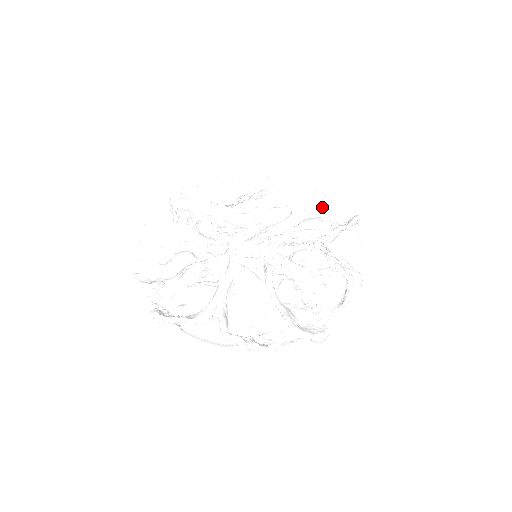
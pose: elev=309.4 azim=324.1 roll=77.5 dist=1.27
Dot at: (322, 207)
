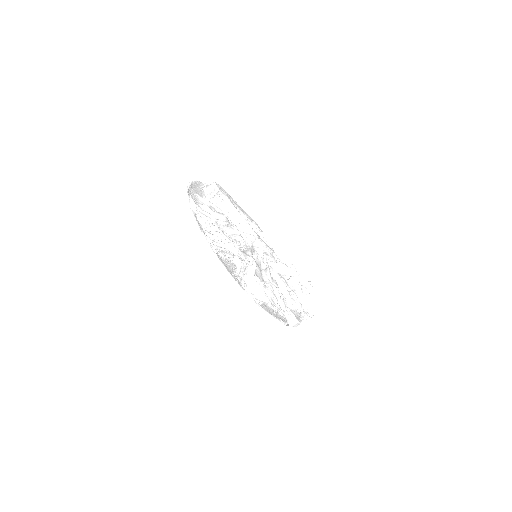
Dot at: (288, 265)
